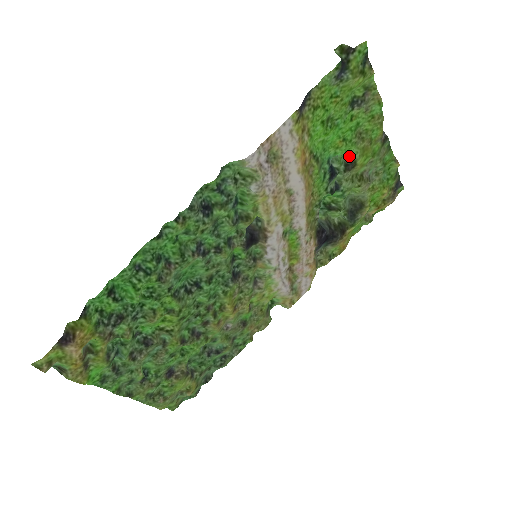
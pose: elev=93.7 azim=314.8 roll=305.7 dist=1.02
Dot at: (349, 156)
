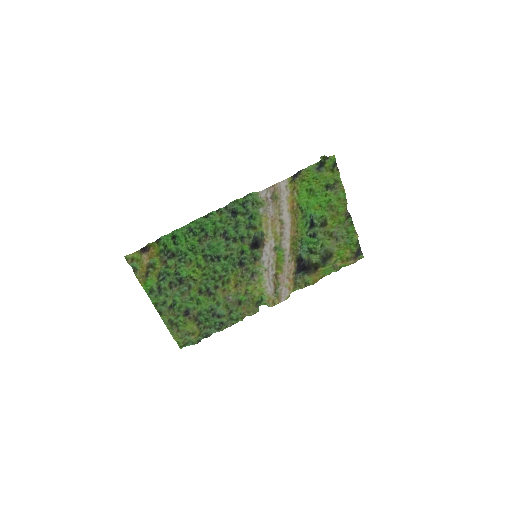
Dot at: (325, 219)
